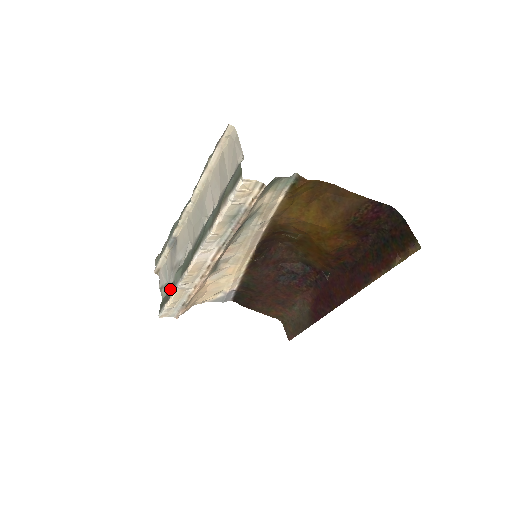
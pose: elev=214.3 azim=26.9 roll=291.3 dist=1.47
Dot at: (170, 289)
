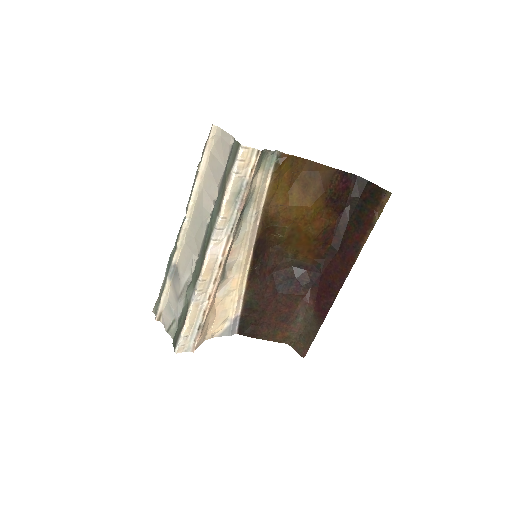
Dot at: (182, 316)
